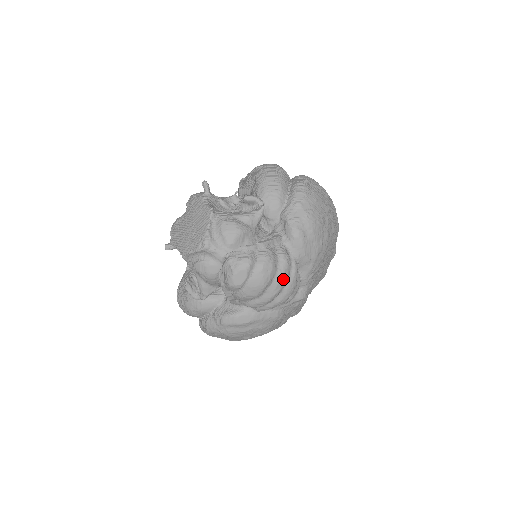
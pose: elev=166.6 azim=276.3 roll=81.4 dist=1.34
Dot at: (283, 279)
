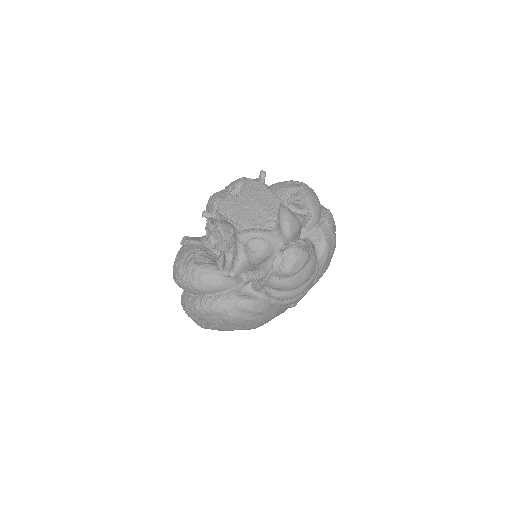
Dot at: (312, 281)
